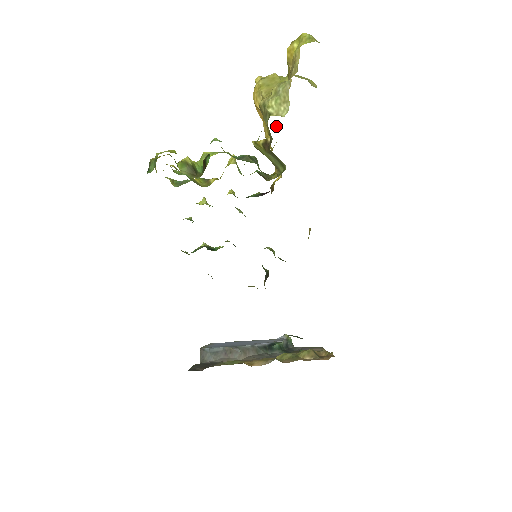
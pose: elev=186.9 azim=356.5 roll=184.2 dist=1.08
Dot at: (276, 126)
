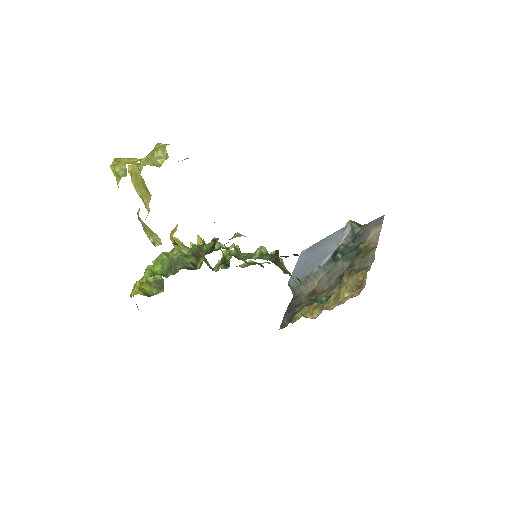
Dot at: occluded
